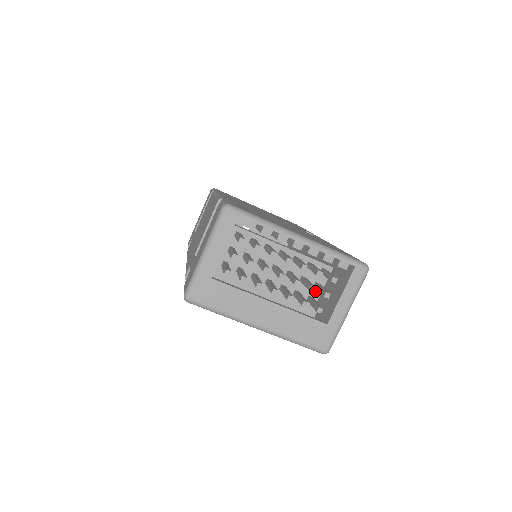
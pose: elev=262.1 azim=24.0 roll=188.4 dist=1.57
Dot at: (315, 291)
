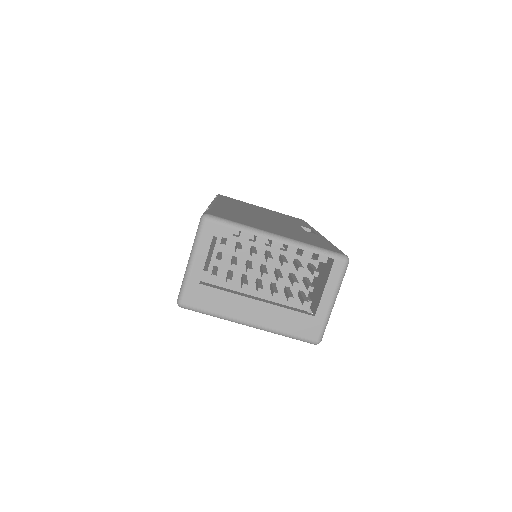
Dot at: occluded
